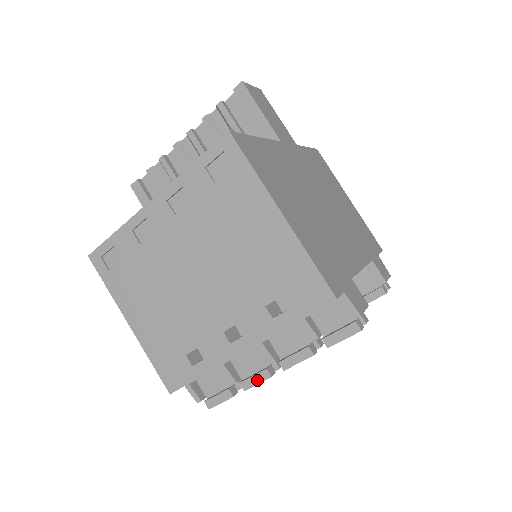
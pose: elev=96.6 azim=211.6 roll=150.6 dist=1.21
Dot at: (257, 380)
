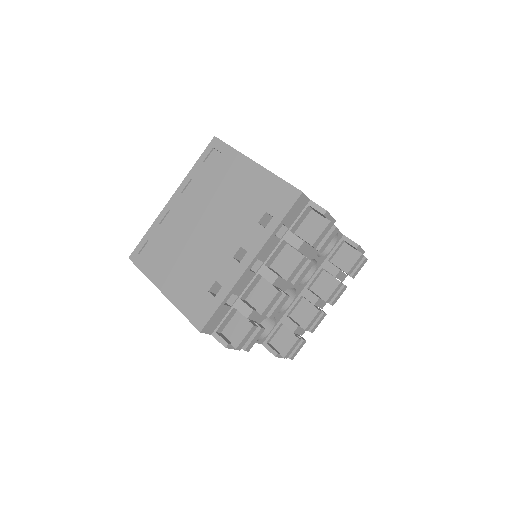
Dot at: (268, 300)
